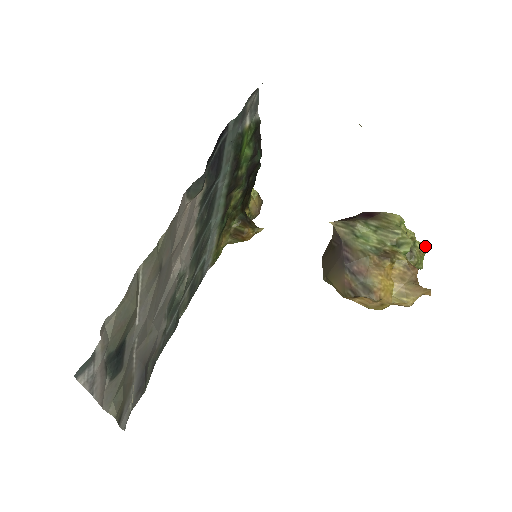
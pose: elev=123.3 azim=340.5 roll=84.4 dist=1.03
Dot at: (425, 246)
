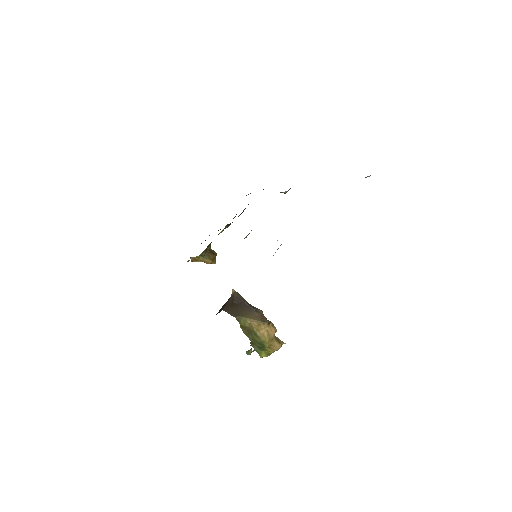
Dot at: occluded
